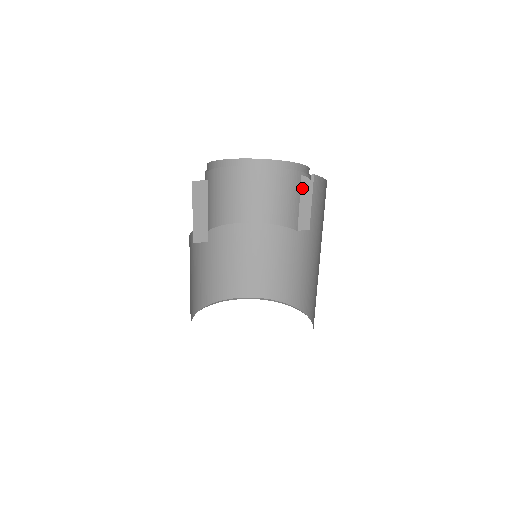
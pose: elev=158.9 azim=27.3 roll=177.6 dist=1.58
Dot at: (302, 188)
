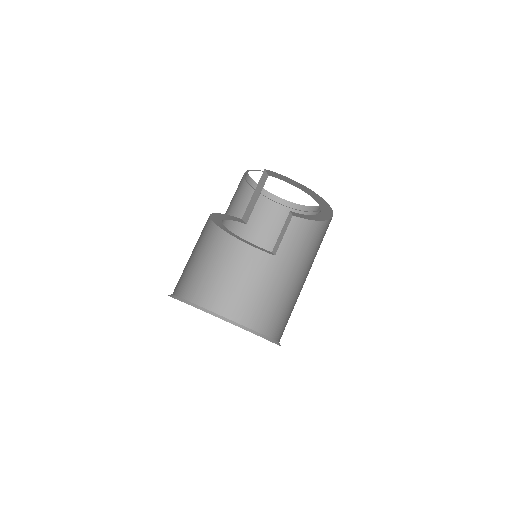
Dot at: (286, 221)
